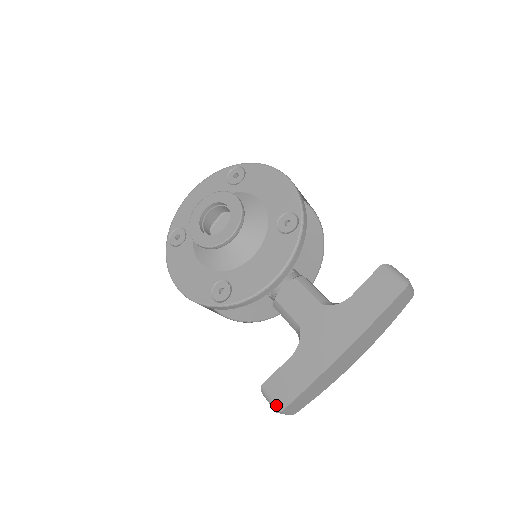
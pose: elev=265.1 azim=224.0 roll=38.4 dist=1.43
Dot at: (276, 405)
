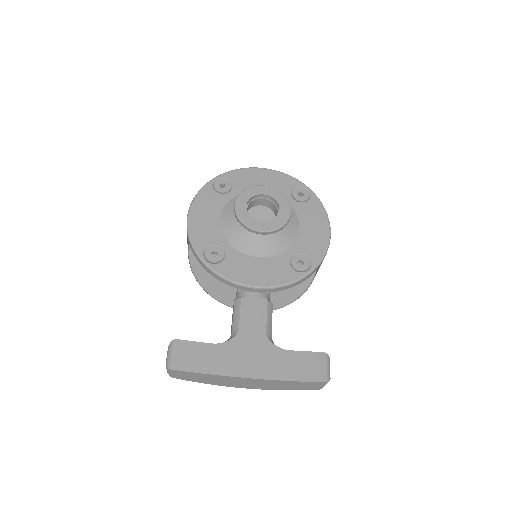
Dot at: (171, 362)
